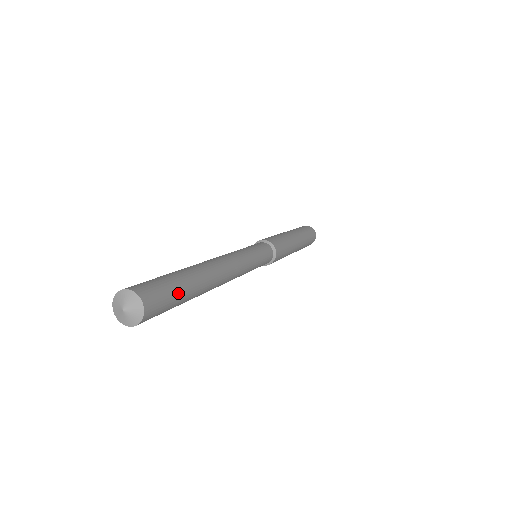
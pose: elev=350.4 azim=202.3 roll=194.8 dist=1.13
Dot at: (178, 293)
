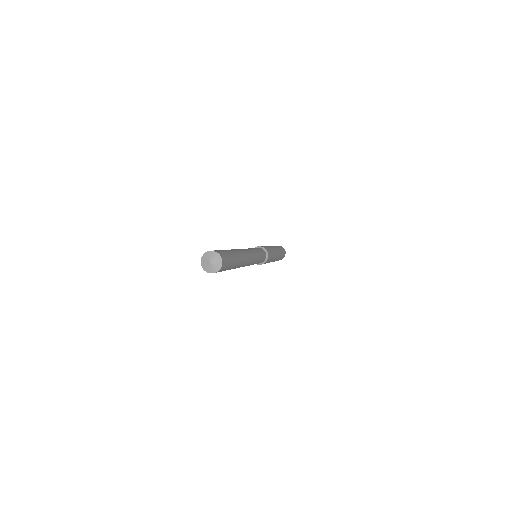
Dot at: (232, 265)
